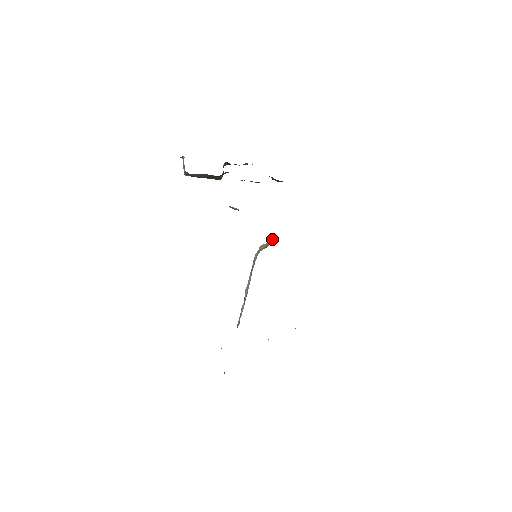
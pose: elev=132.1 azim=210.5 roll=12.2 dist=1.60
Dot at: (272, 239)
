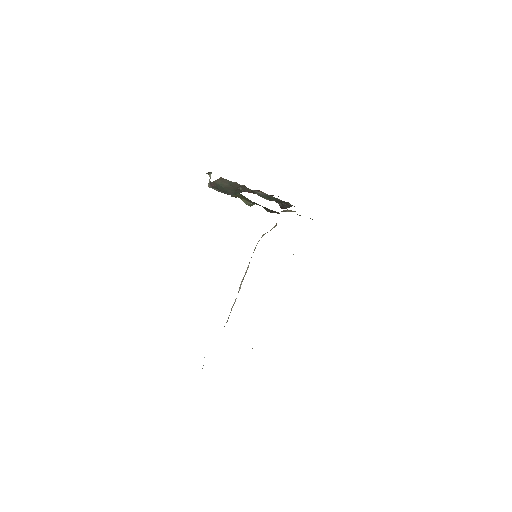
Dot at: (275, 226)
